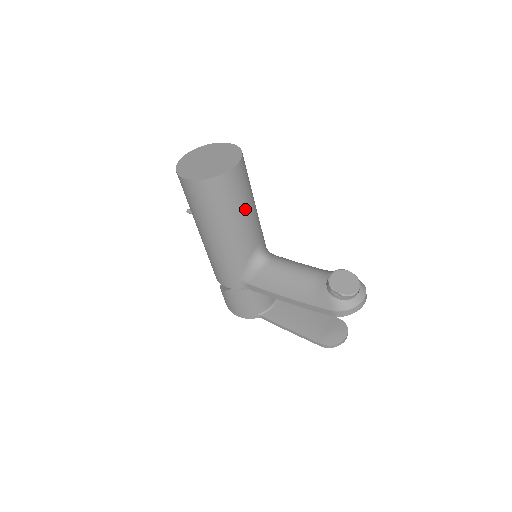
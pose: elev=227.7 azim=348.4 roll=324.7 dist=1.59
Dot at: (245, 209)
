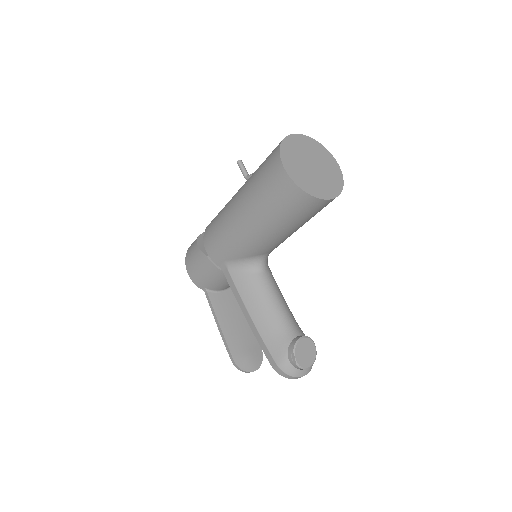
Dot at: (295, 228)
